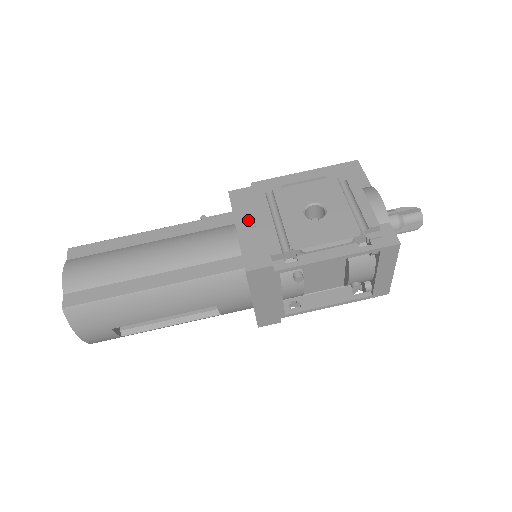
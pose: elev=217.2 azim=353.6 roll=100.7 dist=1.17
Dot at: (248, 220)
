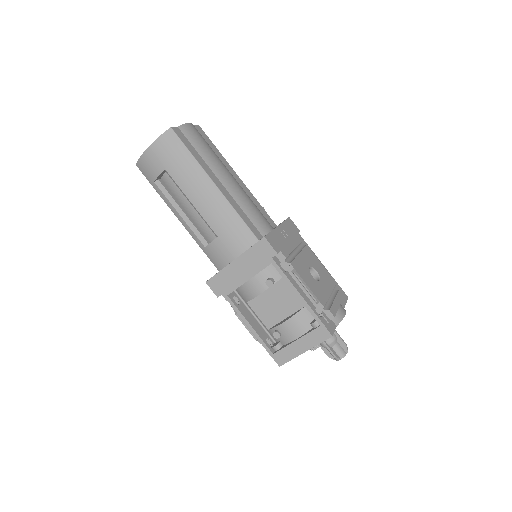
Dot at: (286, 232)
